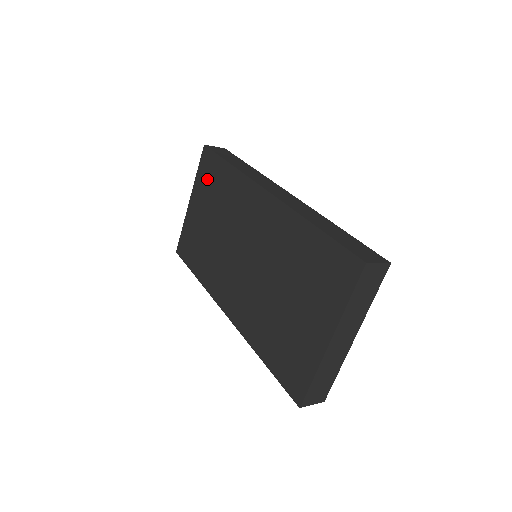
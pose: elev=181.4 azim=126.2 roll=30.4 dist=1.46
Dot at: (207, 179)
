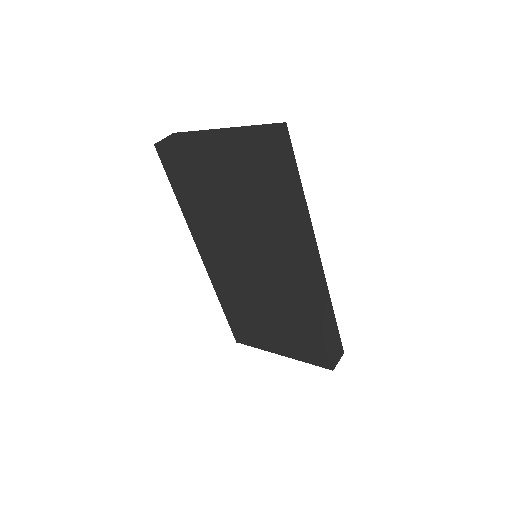
Dot at: (247, 168)
